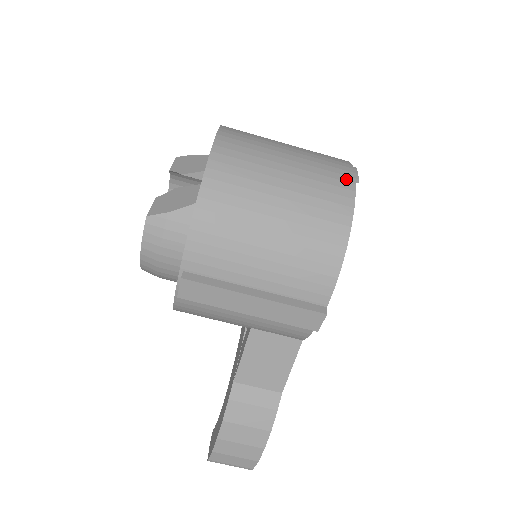
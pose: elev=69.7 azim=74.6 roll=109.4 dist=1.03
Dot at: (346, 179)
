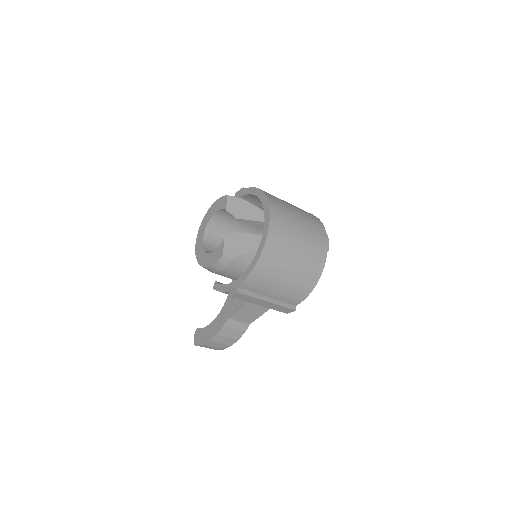
Dot at: (324, 248)
